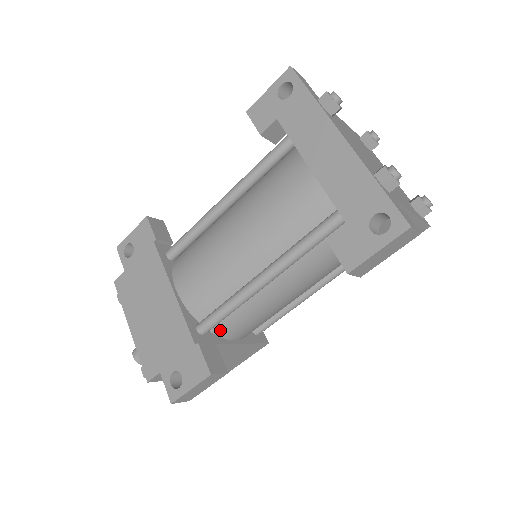
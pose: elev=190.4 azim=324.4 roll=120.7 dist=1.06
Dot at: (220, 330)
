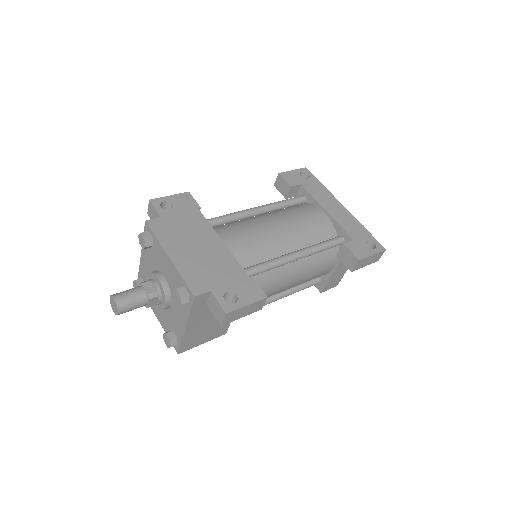
Dot at: occluded
